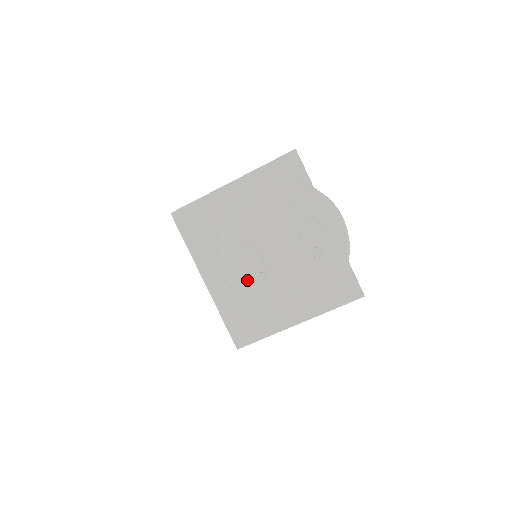
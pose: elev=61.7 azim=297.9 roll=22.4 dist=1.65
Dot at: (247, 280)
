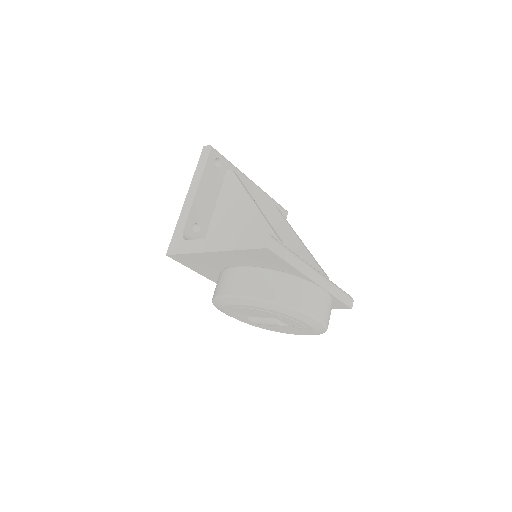
Dot at: (246, 322)
